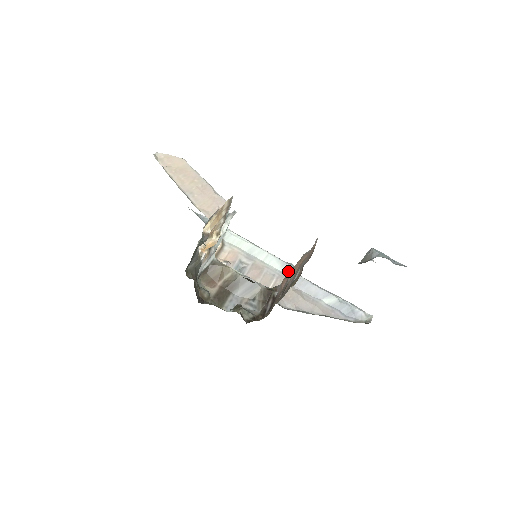
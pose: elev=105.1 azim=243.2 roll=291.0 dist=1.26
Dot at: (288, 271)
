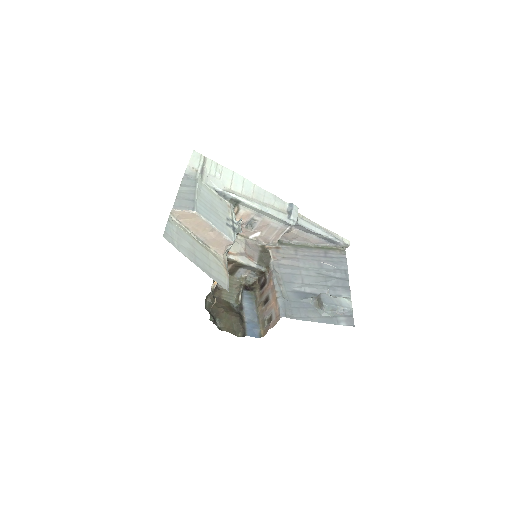
Dot at: (289, 225)
